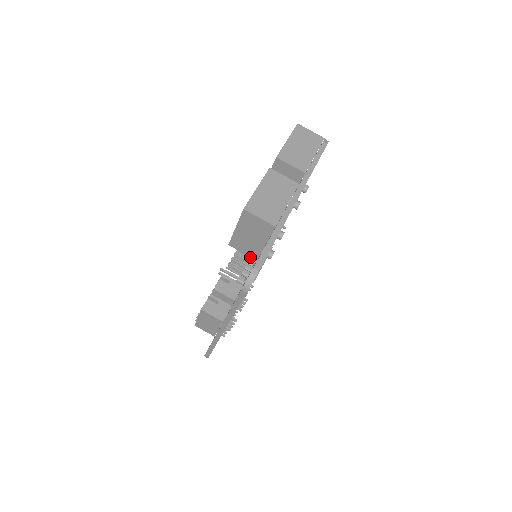
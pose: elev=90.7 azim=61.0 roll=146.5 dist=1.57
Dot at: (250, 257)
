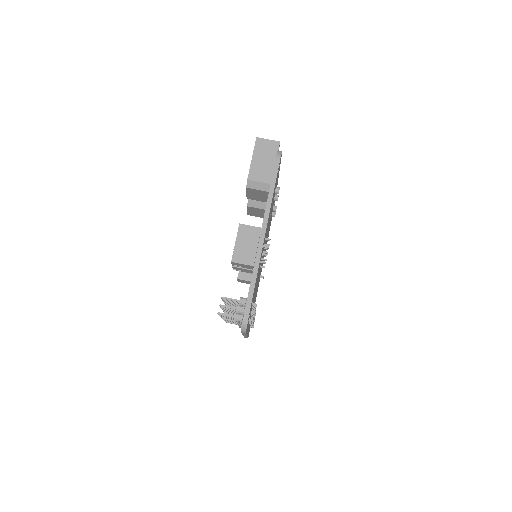
Dot at: occluded
